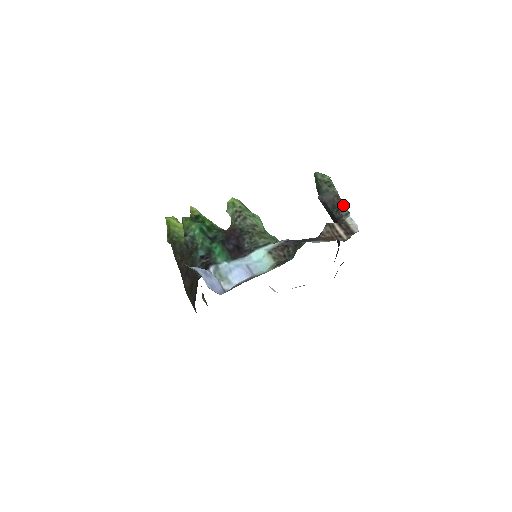
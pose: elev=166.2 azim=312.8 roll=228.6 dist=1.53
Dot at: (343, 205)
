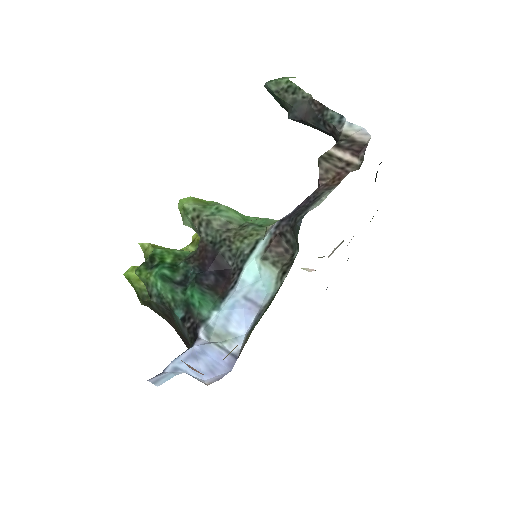
Dot at: (327, 110)
